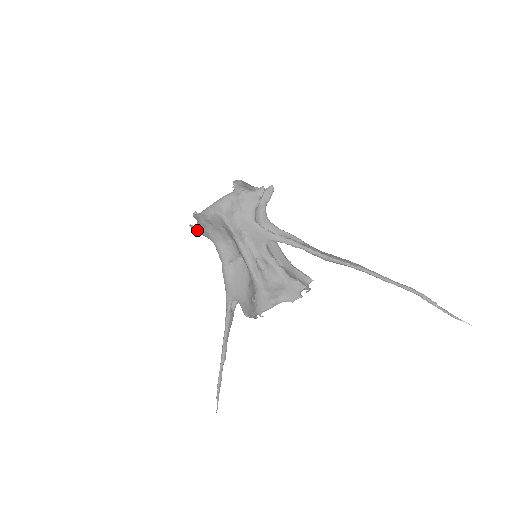
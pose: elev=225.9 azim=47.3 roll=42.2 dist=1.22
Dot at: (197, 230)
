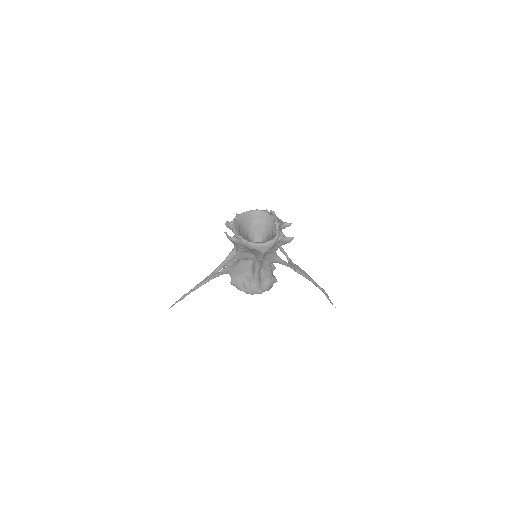
Dot at: (232, 241)
